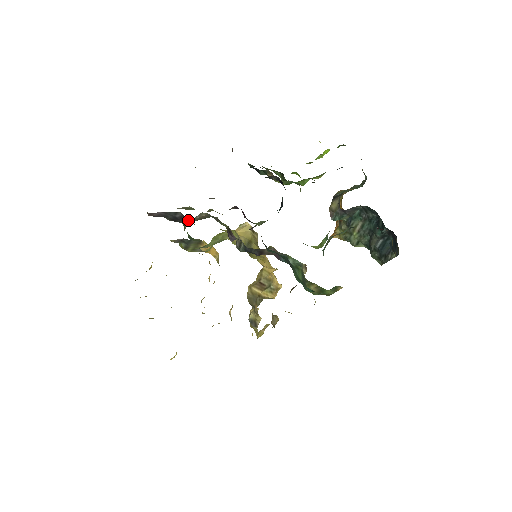
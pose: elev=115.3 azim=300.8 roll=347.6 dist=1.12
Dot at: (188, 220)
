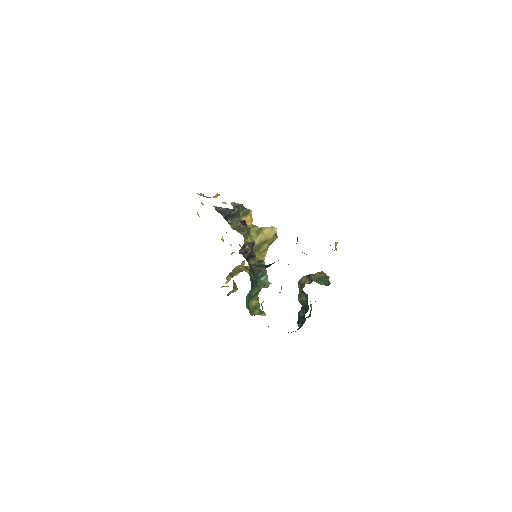
Dot at: (236, 219)
